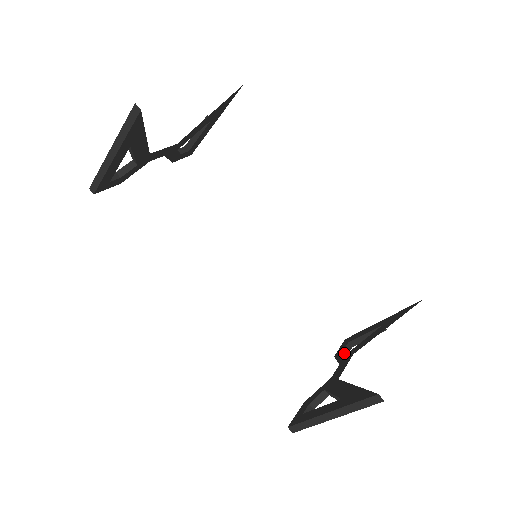
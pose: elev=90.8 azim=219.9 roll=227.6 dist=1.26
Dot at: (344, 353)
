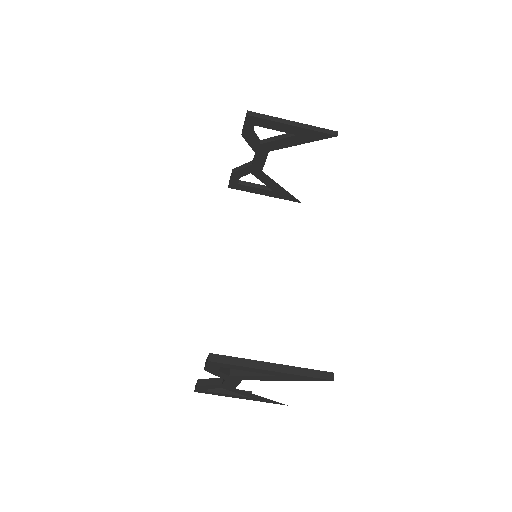
Dot at: occluded
